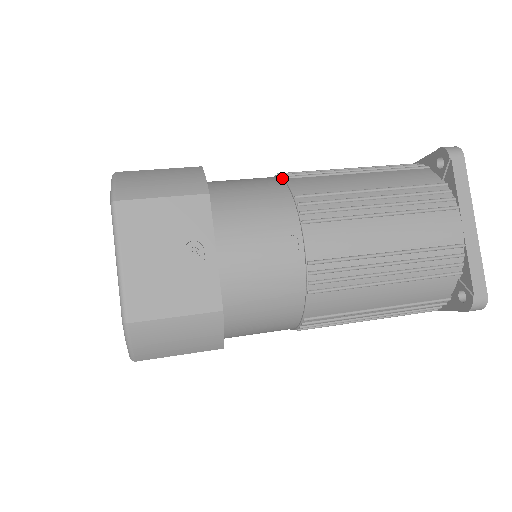
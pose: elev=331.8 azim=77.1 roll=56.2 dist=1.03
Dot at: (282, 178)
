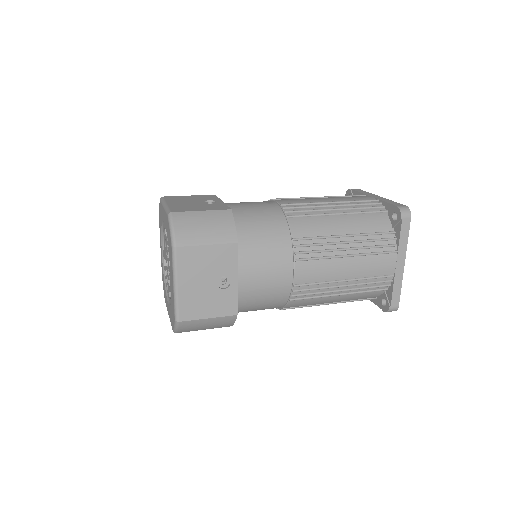
Dot at: (285, 215)
